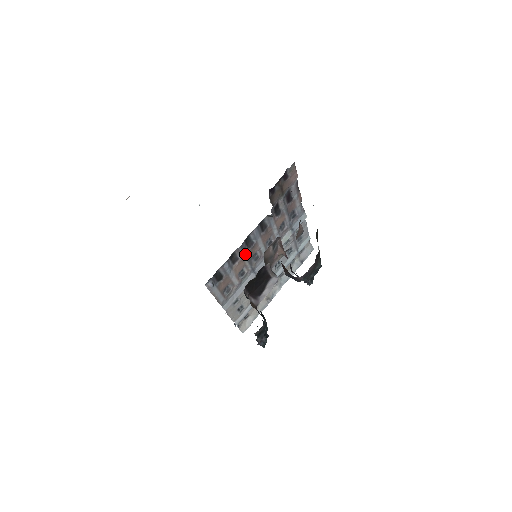
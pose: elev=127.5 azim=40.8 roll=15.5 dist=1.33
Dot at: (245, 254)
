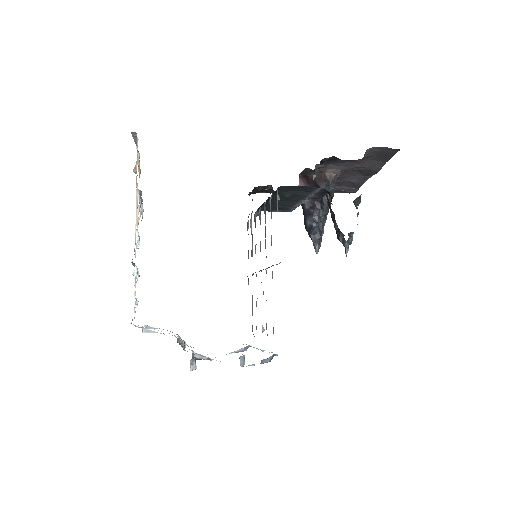
Dot at: (265, 220)
